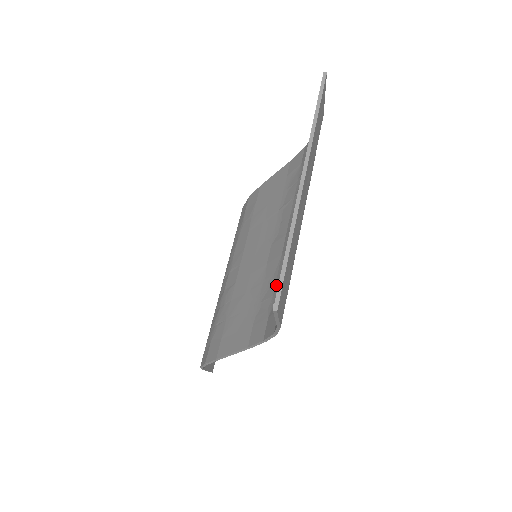
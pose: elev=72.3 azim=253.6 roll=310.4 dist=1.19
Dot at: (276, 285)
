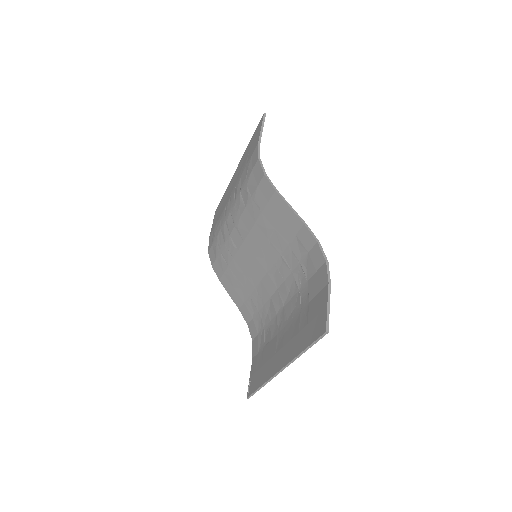
Dot at: (261, 311)
